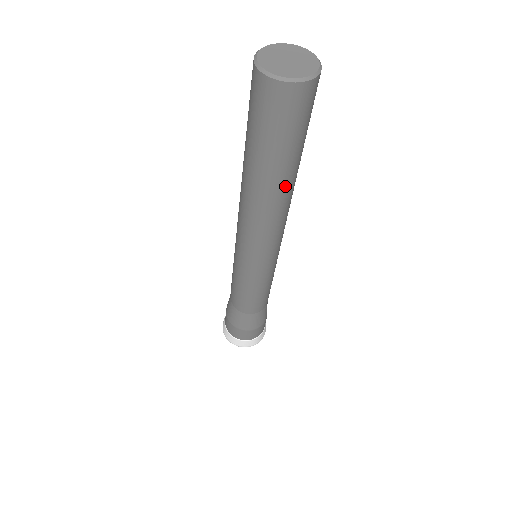
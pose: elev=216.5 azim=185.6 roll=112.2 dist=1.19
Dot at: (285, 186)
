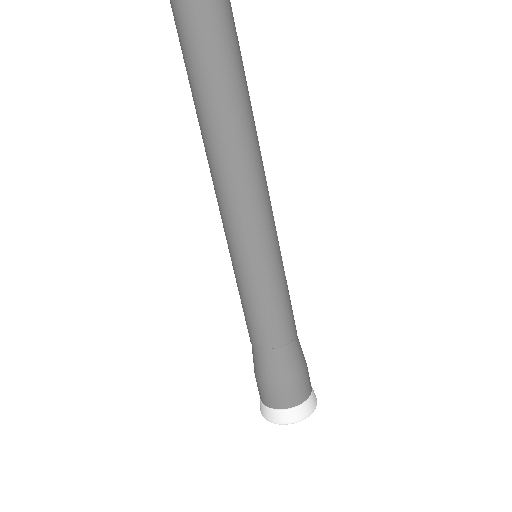
Dot at: (222, 118)
